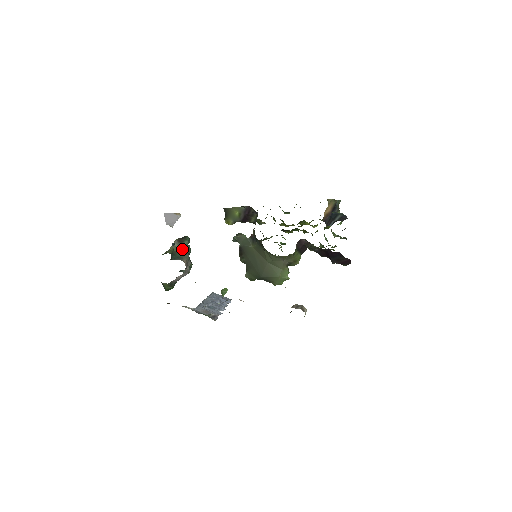
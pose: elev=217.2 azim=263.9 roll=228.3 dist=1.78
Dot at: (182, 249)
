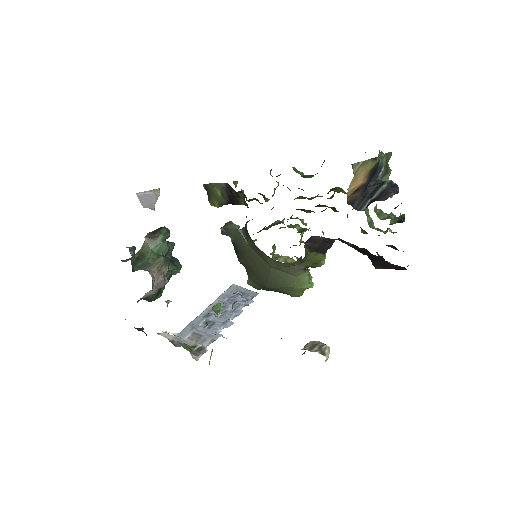
Dot at: (154, 249)
